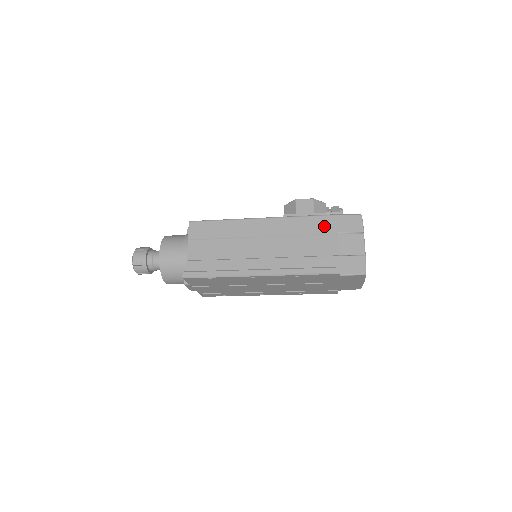
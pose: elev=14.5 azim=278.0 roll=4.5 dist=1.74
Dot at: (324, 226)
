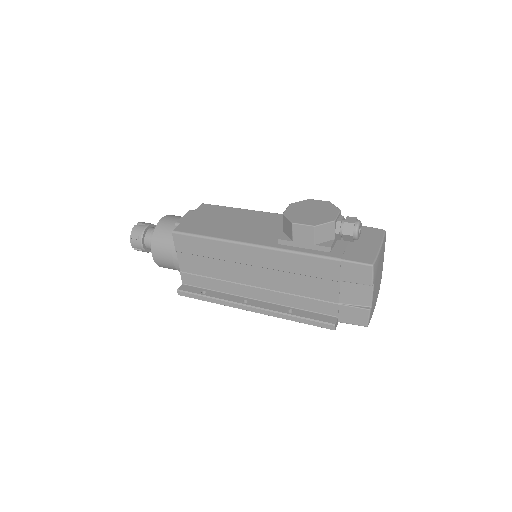
Dot at: (324, 271)
